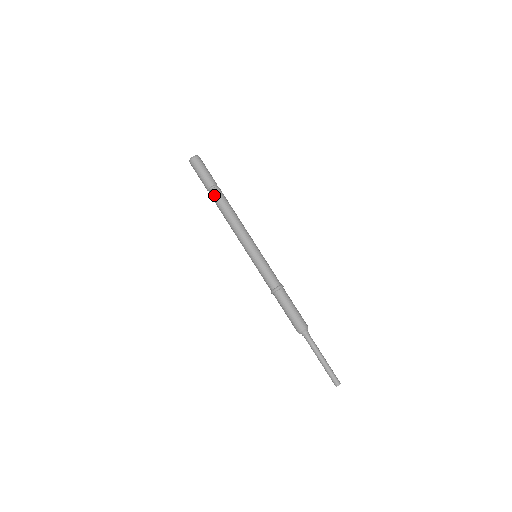
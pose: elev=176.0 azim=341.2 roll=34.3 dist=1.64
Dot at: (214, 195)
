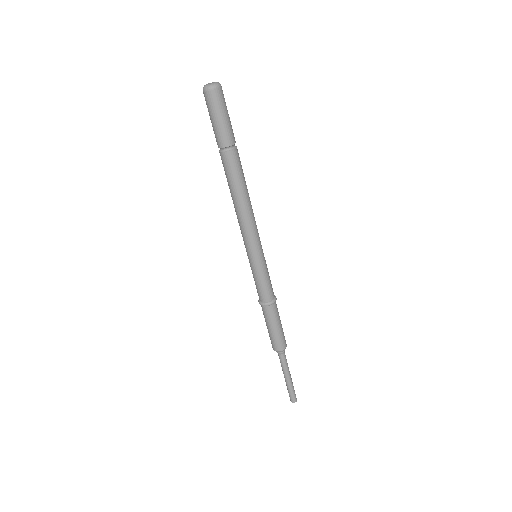
Dot at: (235, 159)
